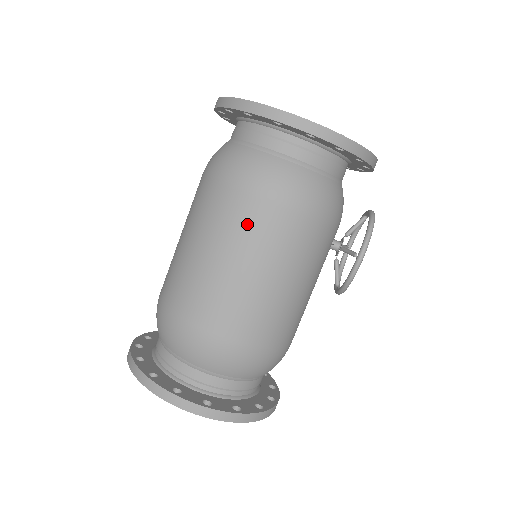
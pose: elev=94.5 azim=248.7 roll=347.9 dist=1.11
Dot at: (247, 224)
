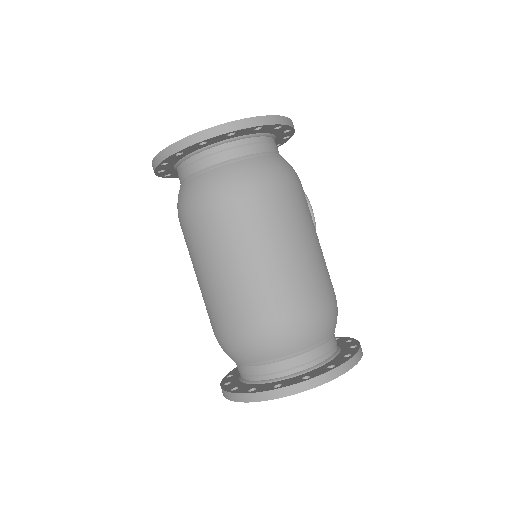
Dot at: (262, 218)
